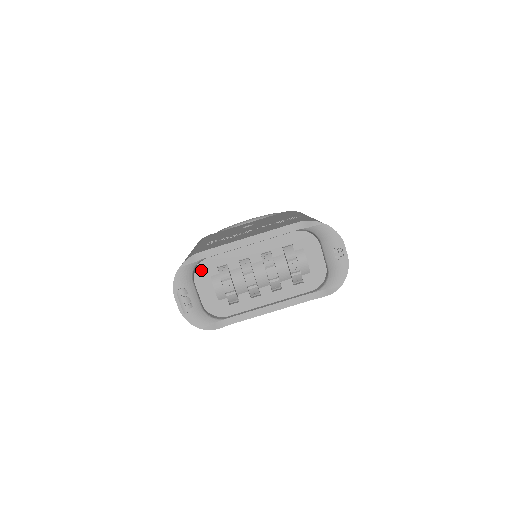
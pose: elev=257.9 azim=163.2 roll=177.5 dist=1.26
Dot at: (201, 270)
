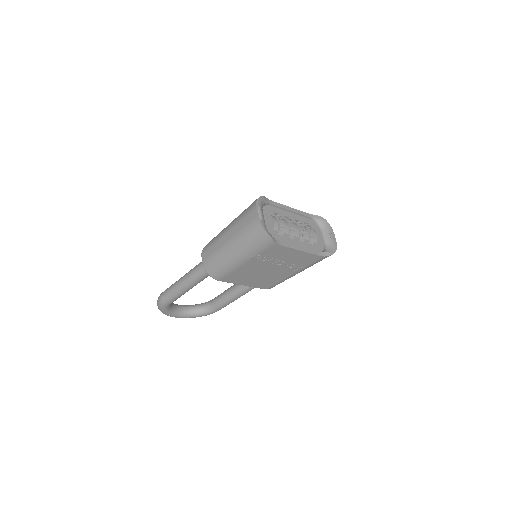
Dot at: (266, 209)
